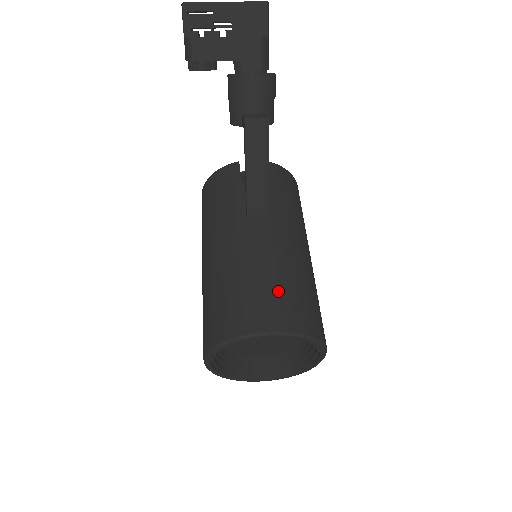
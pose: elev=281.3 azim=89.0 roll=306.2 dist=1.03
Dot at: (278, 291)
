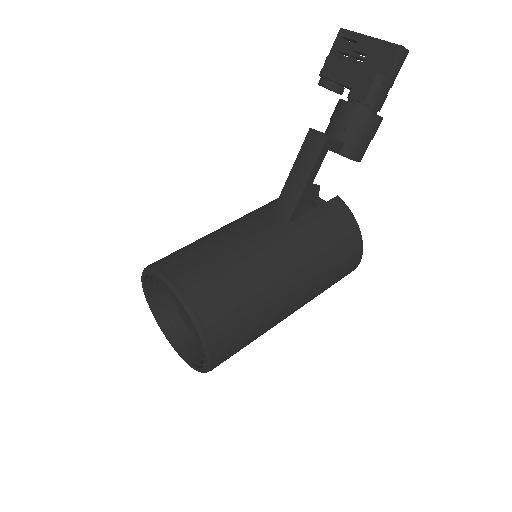
Dot at: (211, 266)
